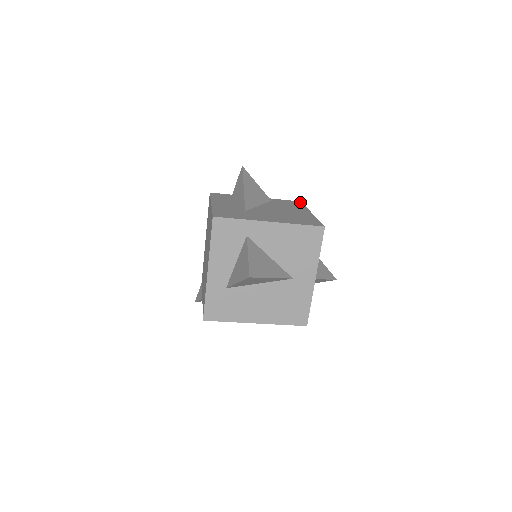
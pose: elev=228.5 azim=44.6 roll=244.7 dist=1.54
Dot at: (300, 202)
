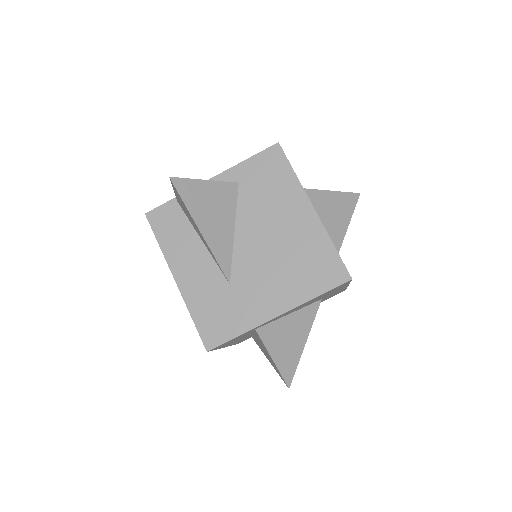
Dot at: (279, 151)
